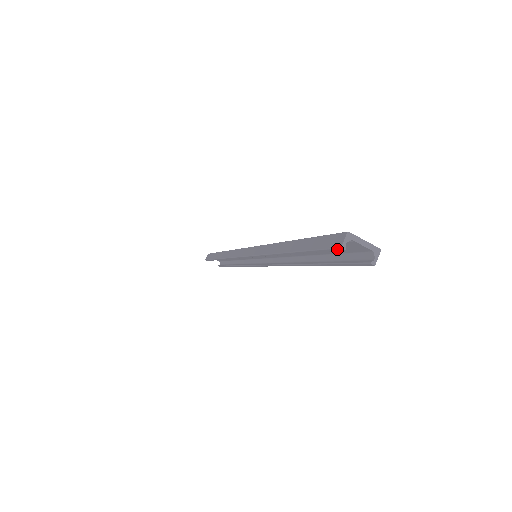
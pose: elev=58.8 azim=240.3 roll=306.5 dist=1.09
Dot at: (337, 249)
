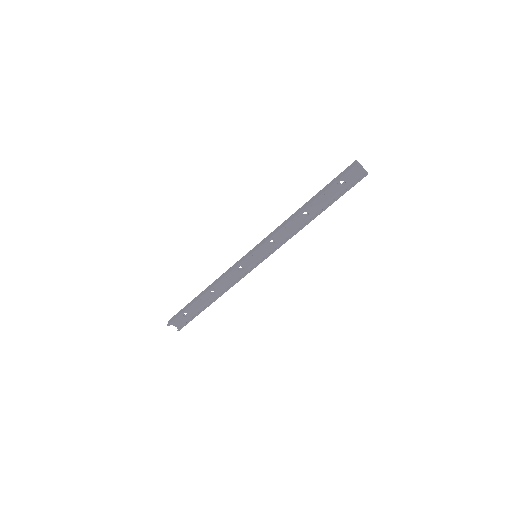
Dot at: (355, 167)
